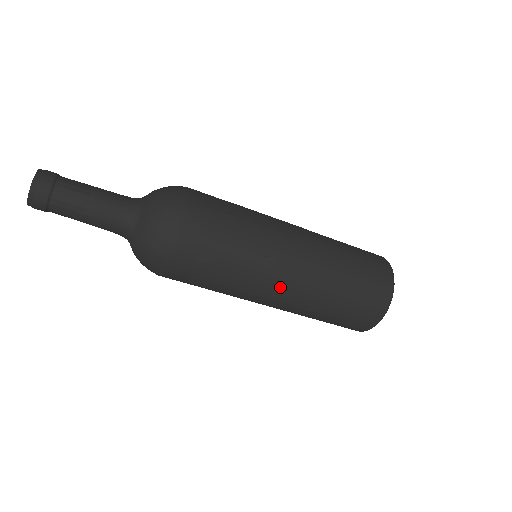
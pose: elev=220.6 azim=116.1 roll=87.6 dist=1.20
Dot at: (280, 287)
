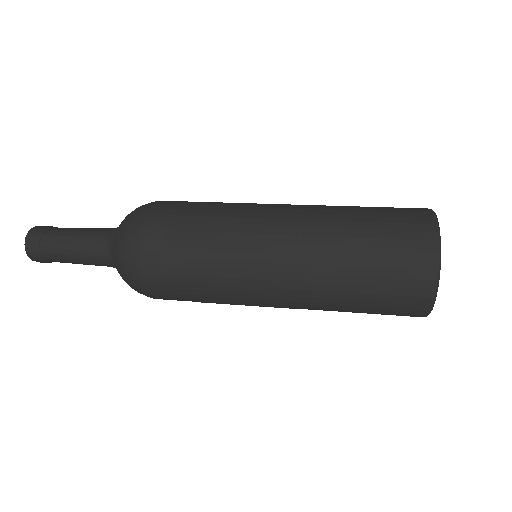
Dot at: occluded
